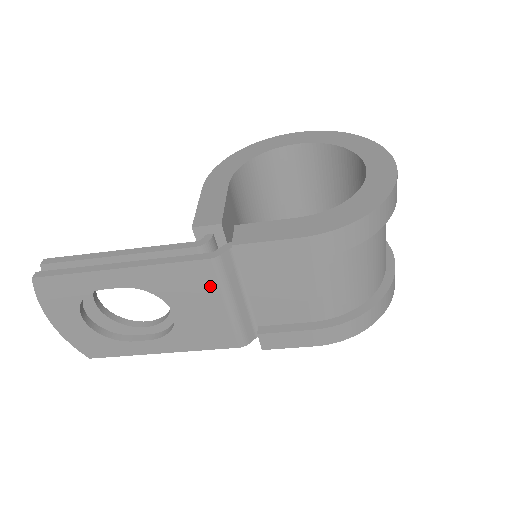
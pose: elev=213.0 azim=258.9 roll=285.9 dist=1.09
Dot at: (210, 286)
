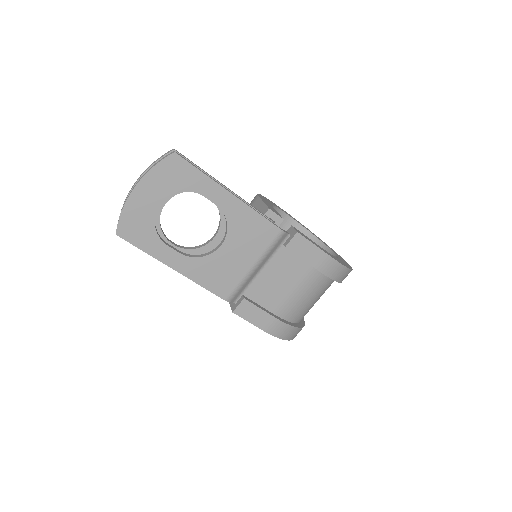
Dot at: (262, 245)
